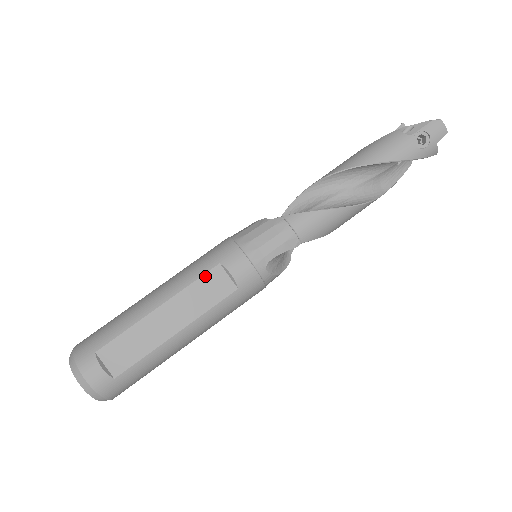
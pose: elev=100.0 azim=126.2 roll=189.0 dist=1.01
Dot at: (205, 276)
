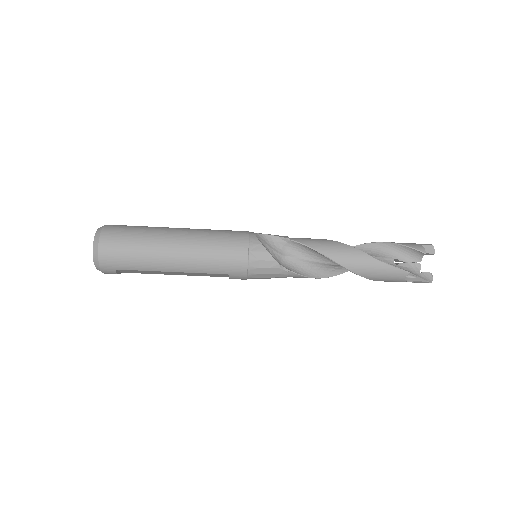
Dot at: (214, 274)
